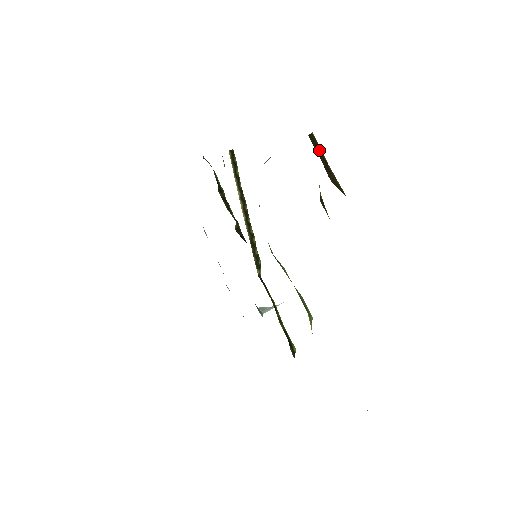
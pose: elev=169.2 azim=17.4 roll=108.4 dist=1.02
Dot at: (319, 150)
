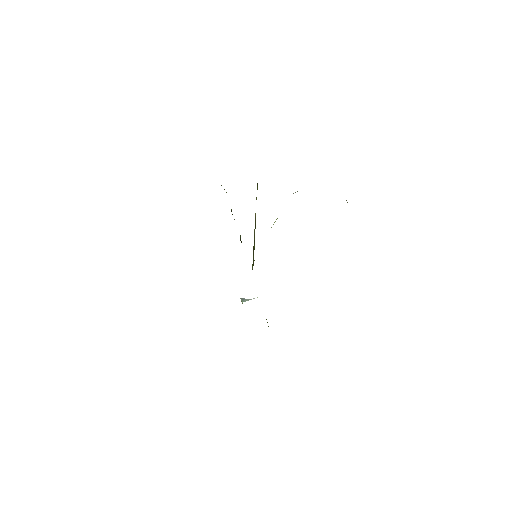
Dot at: occluded
